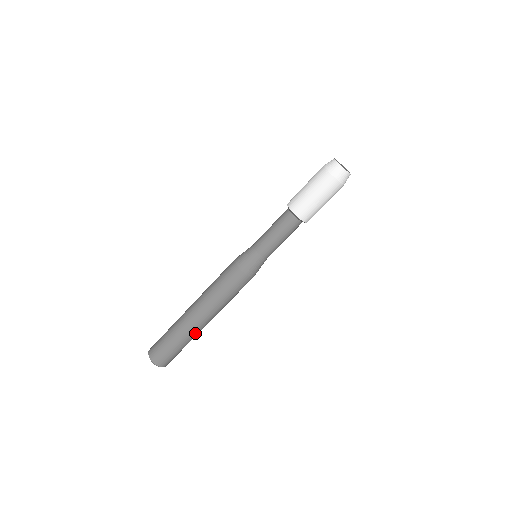
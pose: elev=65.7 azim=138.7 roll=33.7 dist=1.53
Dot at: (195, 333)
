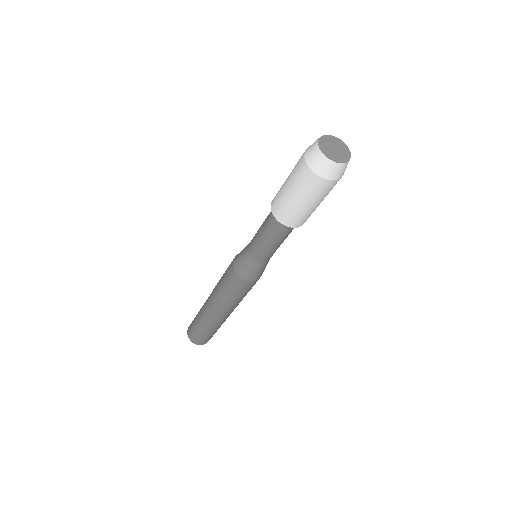
Dot at: (224, 321)
